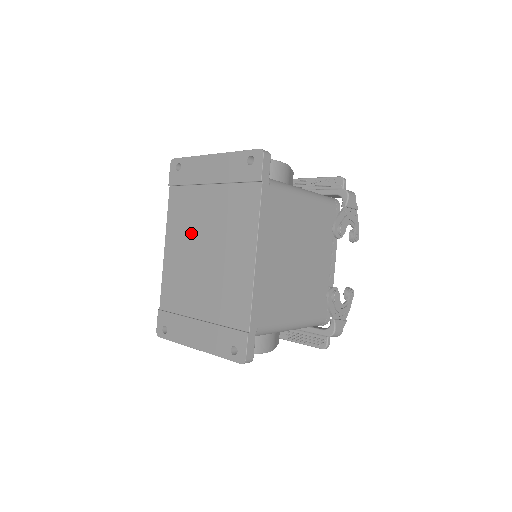
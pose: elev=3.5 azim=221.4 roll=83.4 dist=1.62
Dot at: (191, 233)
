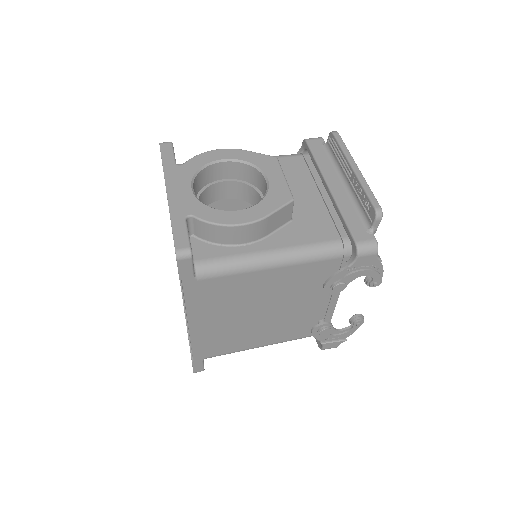
Dot at: occluded
